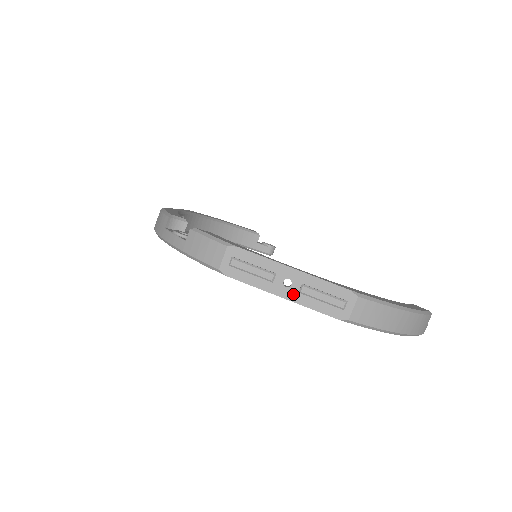
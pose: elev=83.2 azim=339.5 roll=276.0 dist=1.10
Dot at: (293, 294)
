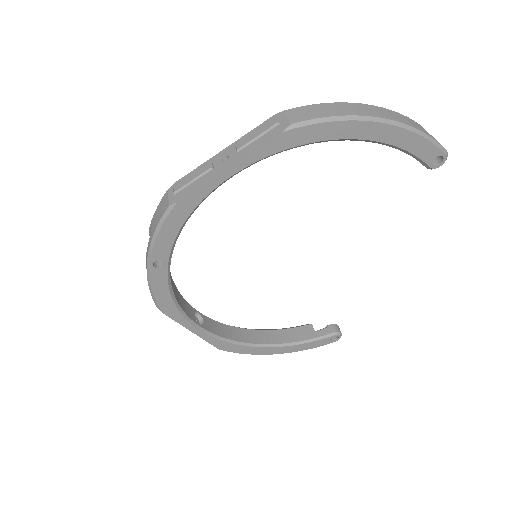
Dot at: (235, 159)
